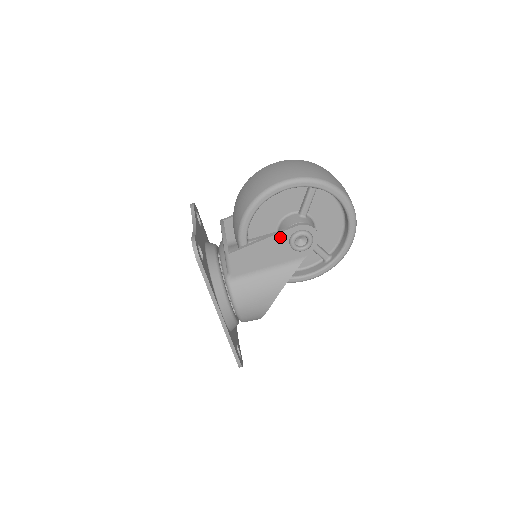
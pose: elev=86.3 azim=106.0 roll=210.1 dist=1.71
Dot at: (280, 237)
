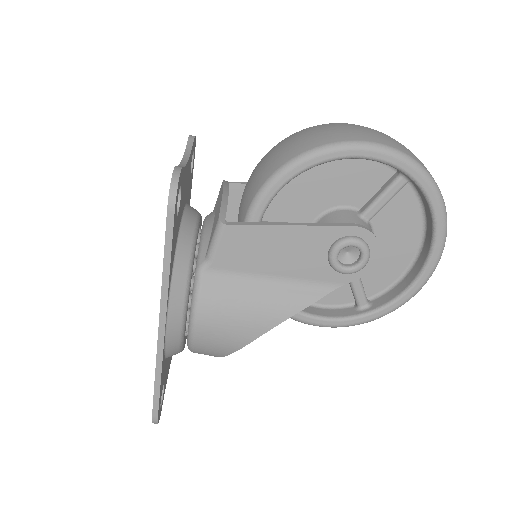
Dot at: (320, 233)
